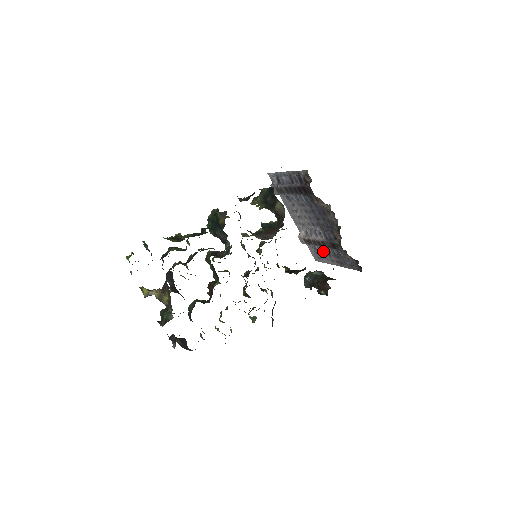
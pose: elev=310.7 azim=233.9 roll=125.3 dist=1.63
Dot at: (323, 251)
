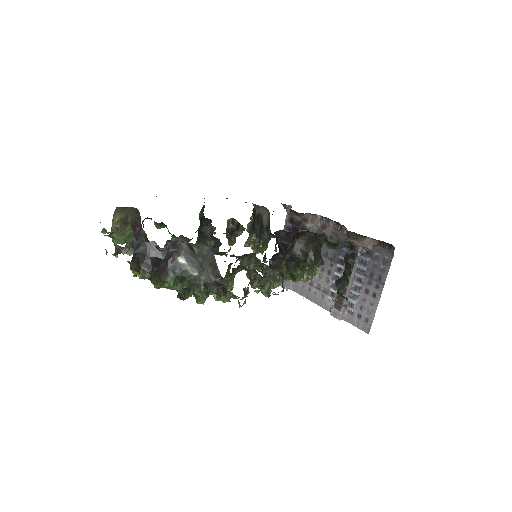
Dot at: (359, 298)
